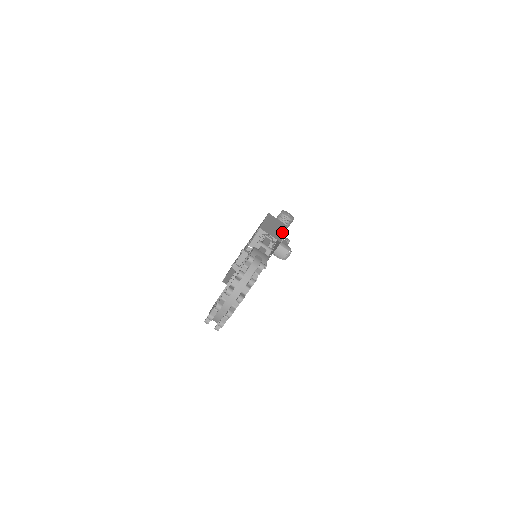
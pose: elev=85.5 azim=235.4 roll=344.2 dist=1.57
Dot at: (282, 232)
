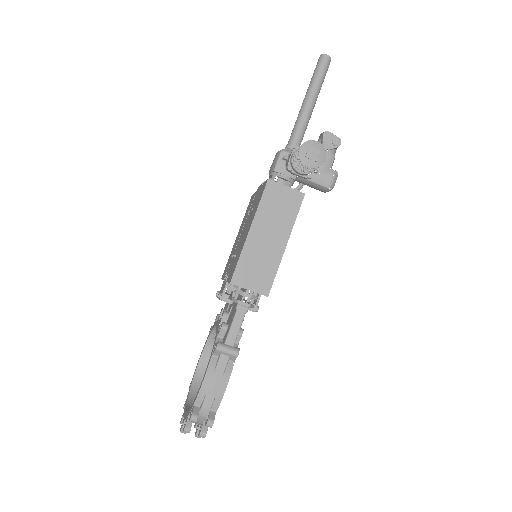
Dot at: (282, 244)
